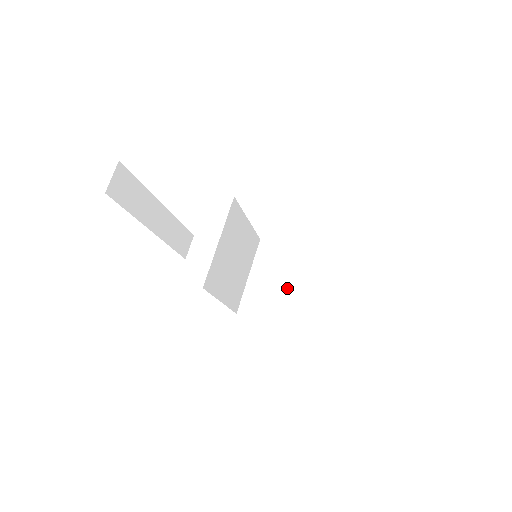
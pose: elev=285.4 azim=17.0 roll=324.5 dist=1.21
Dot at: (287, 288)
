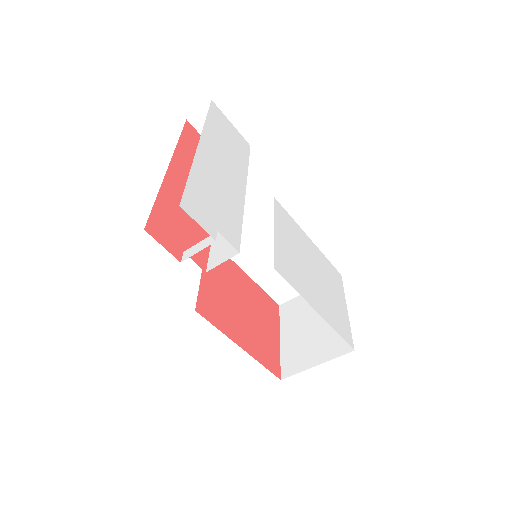
Dot at: (263, 246)
